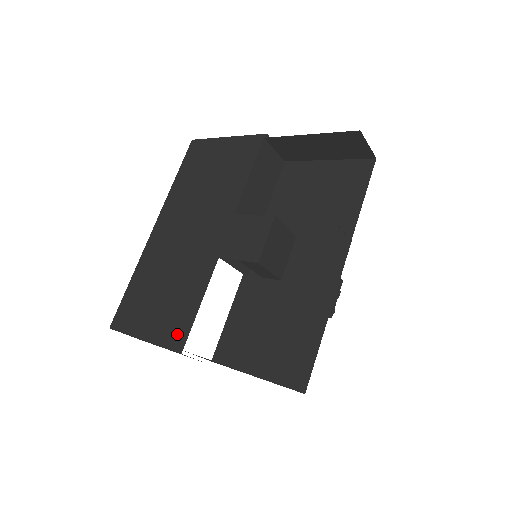
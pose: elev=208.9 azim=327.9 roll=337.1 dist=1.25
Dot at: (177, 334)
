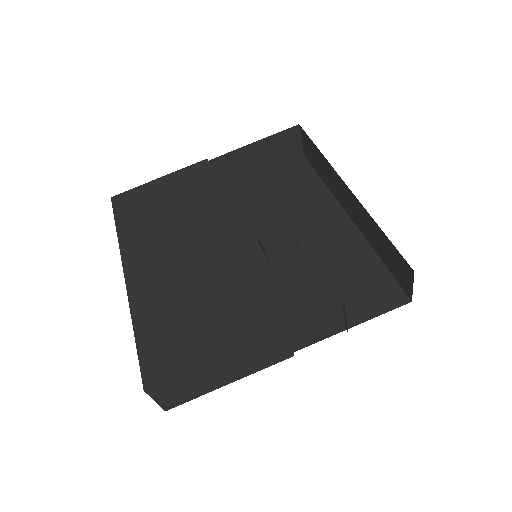
Dot at: (261, 321)
